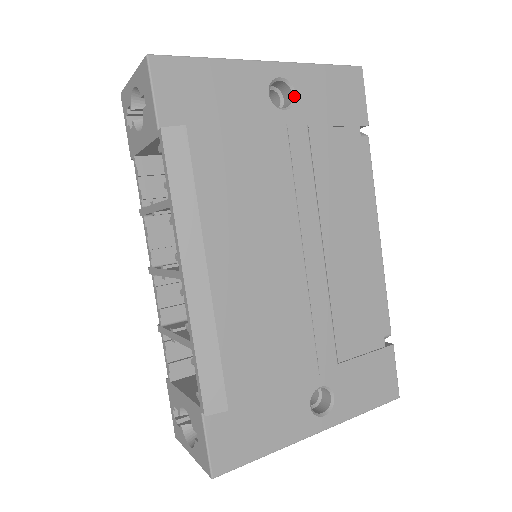
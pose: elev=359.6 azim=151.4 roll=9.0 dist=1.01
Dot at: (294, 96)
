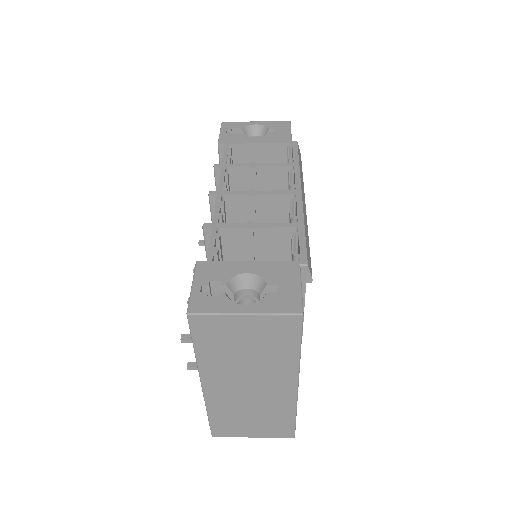
Dot at: occluded
